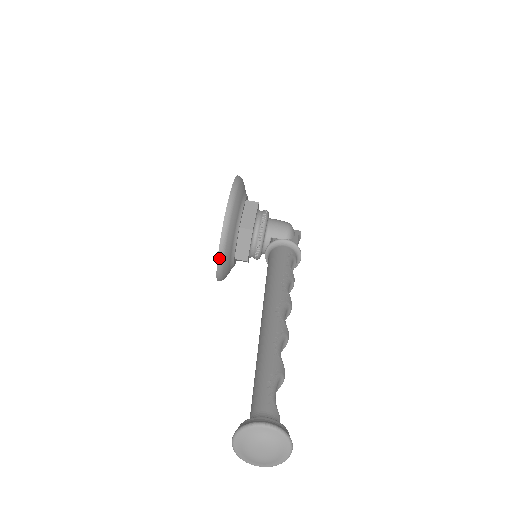
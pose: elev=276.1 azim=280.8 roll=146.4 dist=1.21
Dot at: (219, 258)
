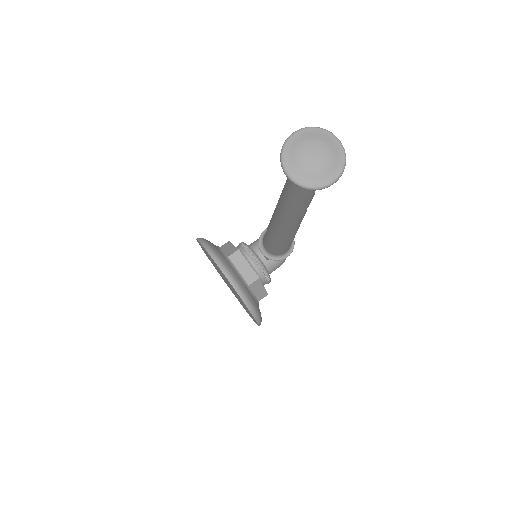
Dot at: (230, 281)
